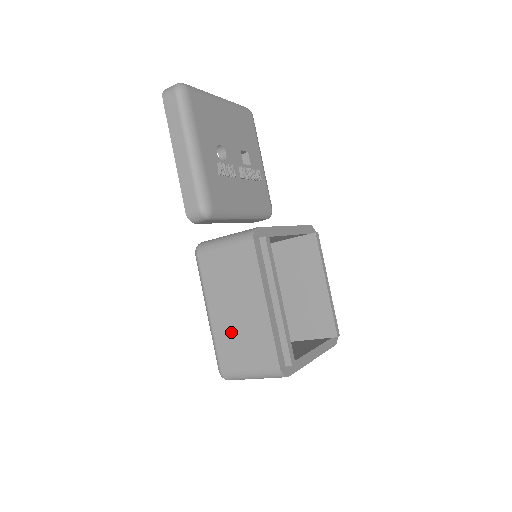
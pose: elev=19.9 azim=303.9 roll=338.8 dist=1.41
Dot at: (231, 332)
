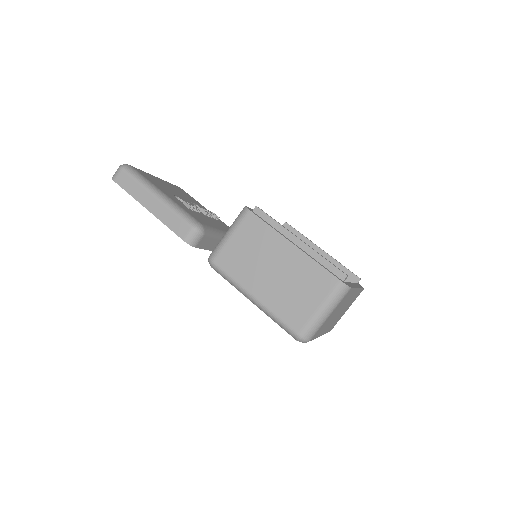
Dot at: (282, 293)
